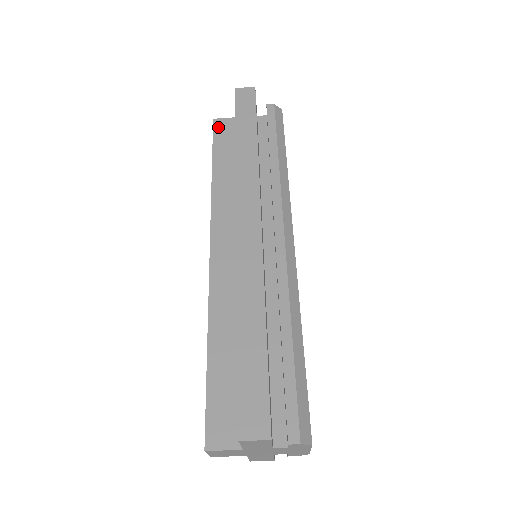
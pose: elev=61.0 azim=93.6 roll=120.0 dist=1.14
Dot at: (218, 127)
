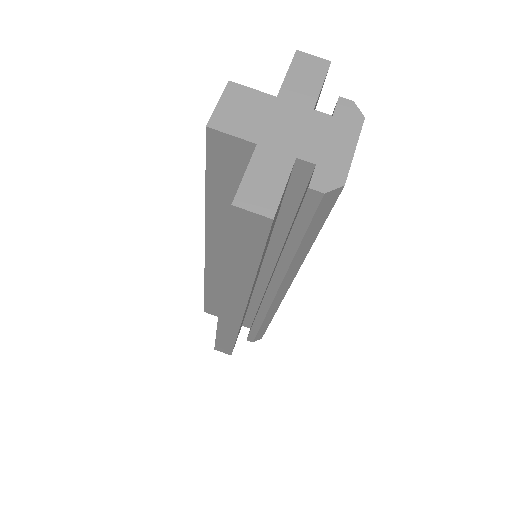
Dot at: occluded
